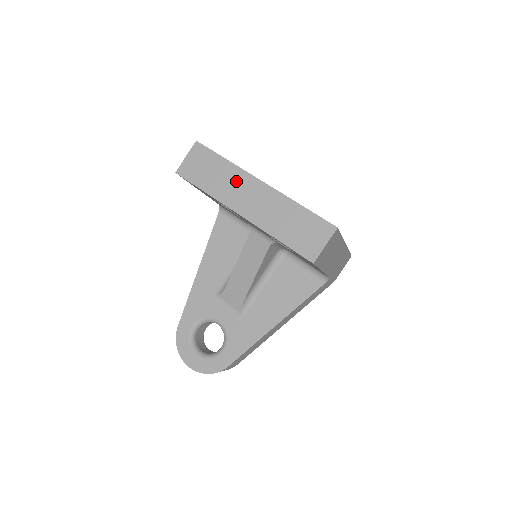
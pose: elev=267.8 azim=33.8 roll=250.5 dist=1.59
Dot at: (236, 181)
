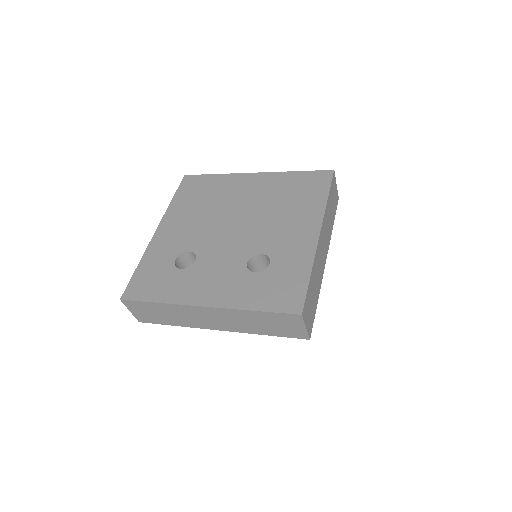
Dot at: (185, 313)
